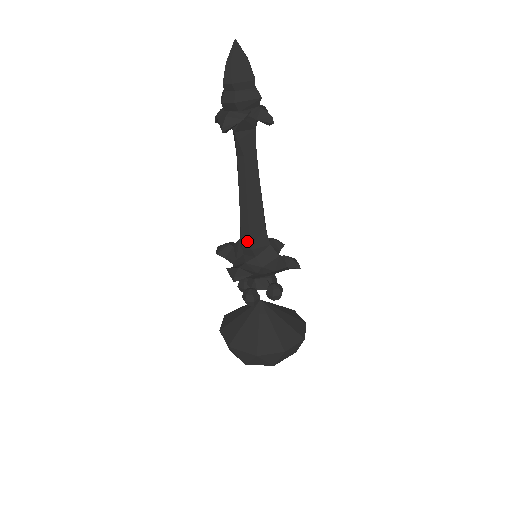
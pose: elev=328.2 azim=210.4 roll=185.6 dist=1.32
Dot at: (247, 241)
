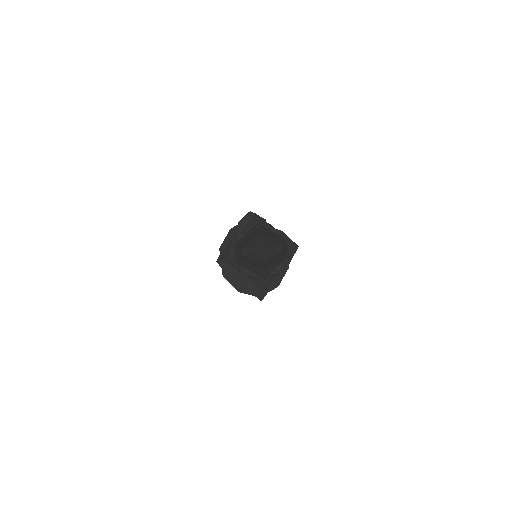
Dot at: occluded
